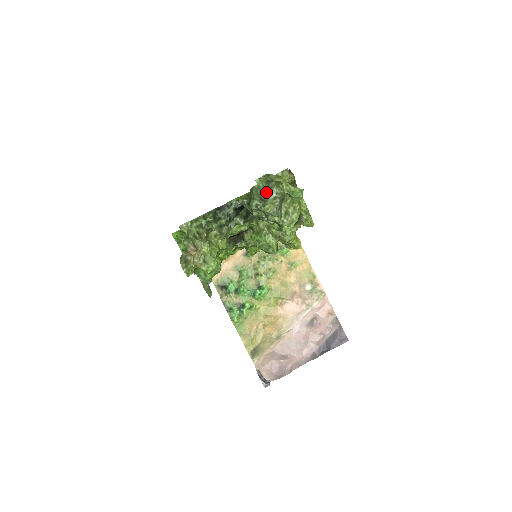
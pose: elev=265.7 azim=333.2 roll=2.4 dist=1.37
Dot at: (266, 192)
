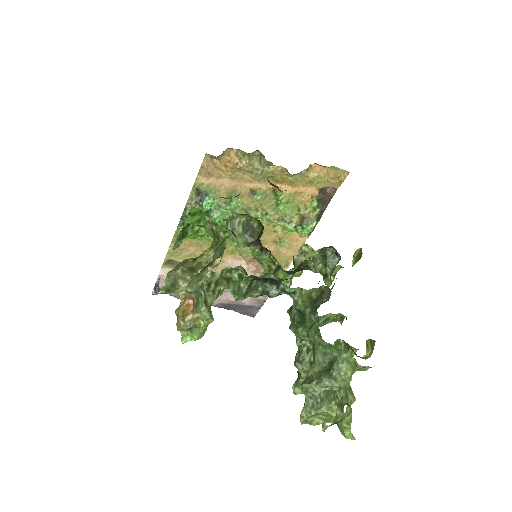
Dot at: (326, 360)
